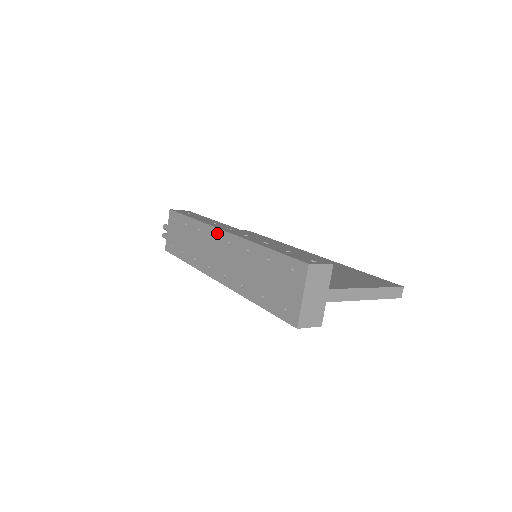
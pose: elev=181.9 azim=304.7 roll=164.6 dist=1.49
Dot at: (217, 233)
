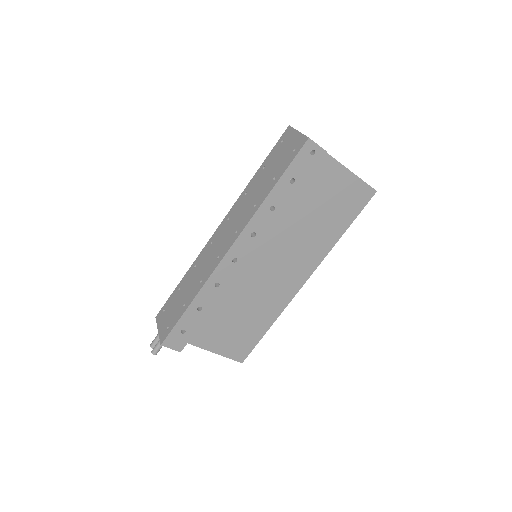
Dot at: (214, 235)
